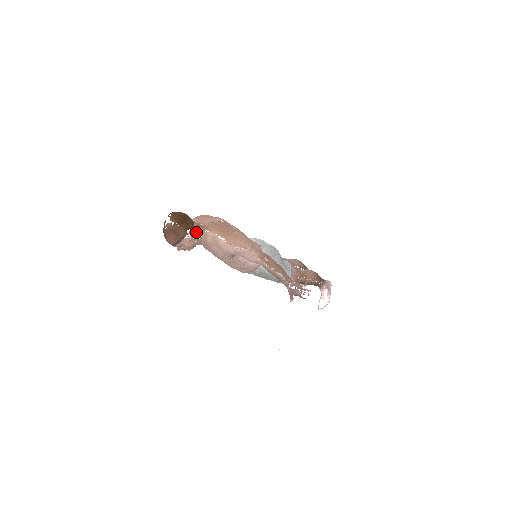
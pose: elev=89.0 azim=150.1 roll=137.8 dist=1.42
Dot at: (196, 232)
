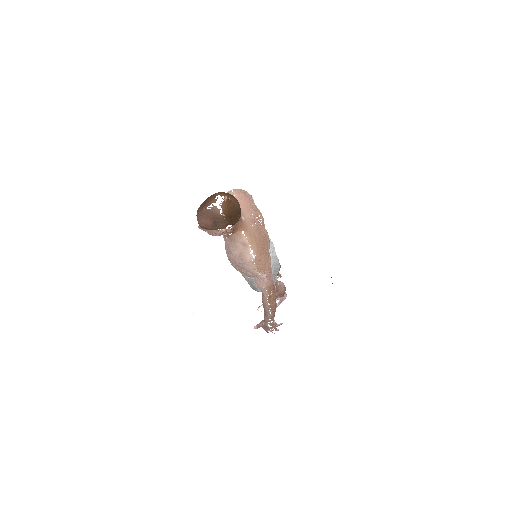
Dot at: (233, 228)
